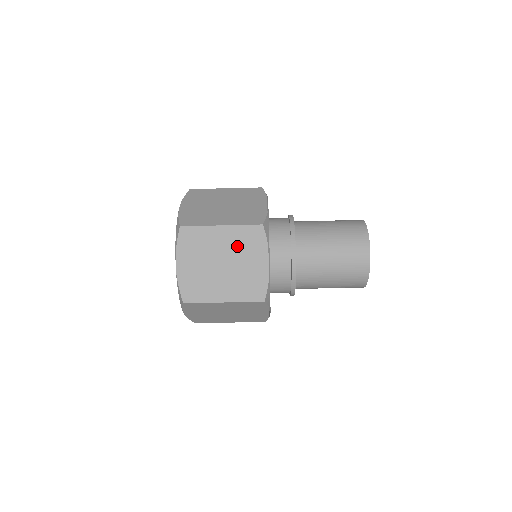
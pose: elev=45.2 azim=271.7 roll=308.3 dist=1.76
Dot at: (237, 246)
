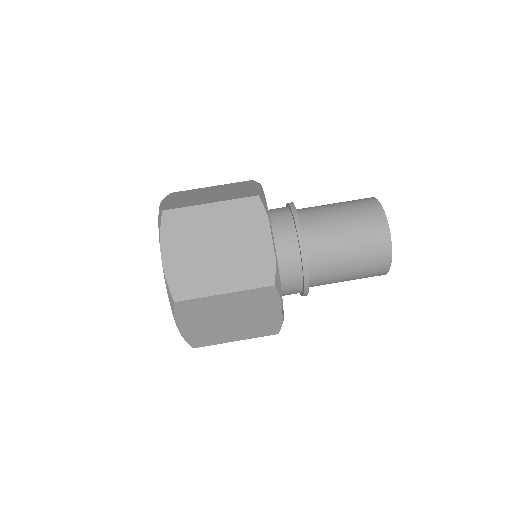
Dot at: (227, 188)
